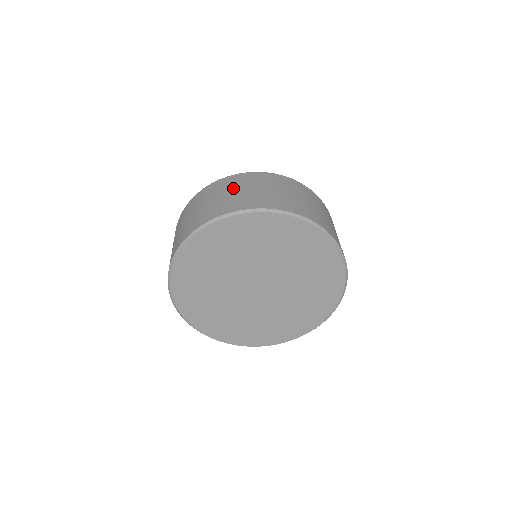
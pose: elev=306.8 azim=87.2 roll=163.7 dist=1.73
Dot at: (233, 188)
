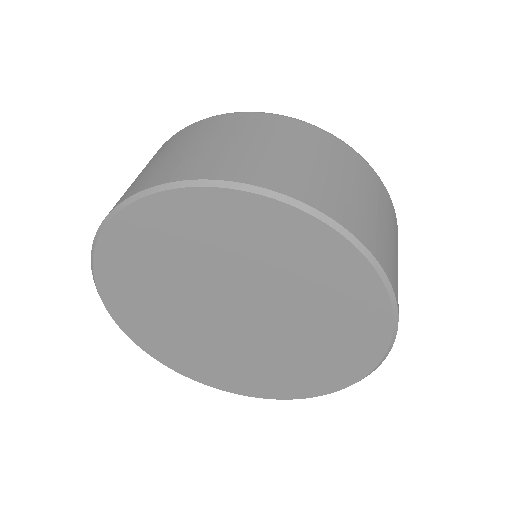
Dot at: (238, 134)
